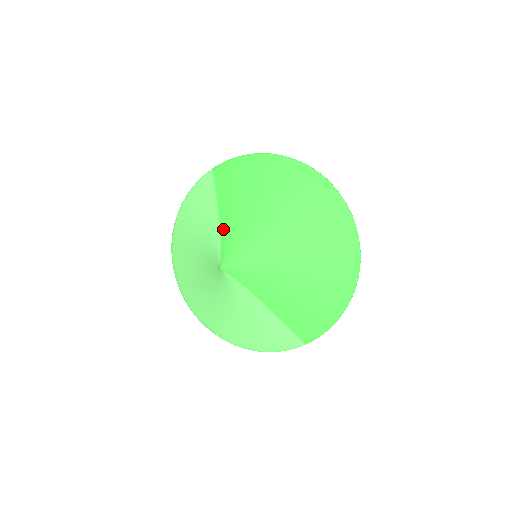
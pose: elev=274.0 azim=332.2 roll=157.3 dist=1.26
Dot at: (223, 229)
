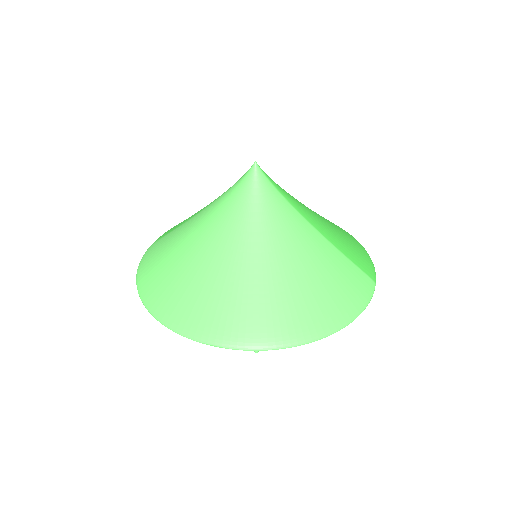
Dot at: (219, 196)
